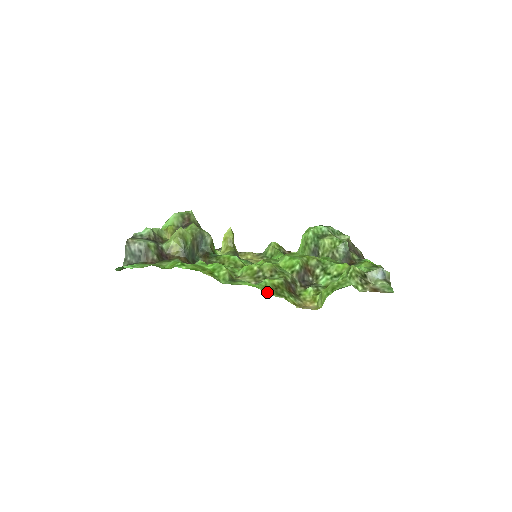
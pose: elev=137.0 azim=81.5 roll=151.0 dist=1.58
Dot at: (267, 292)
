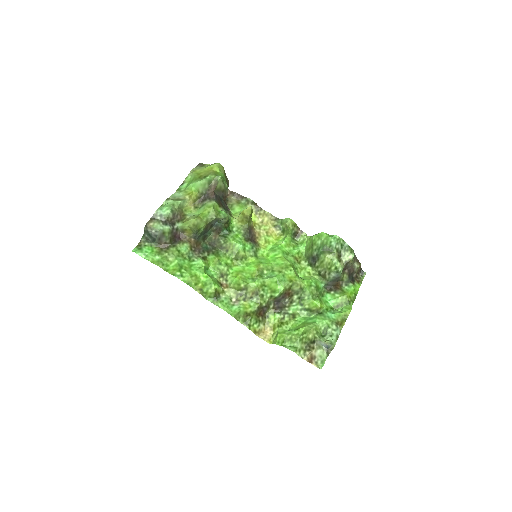
Dot at: (237, 319)
